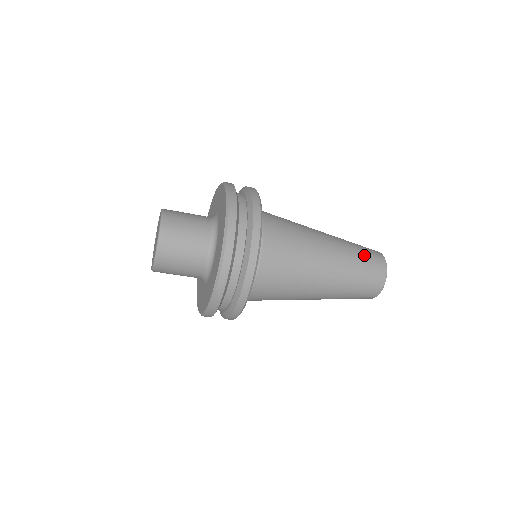
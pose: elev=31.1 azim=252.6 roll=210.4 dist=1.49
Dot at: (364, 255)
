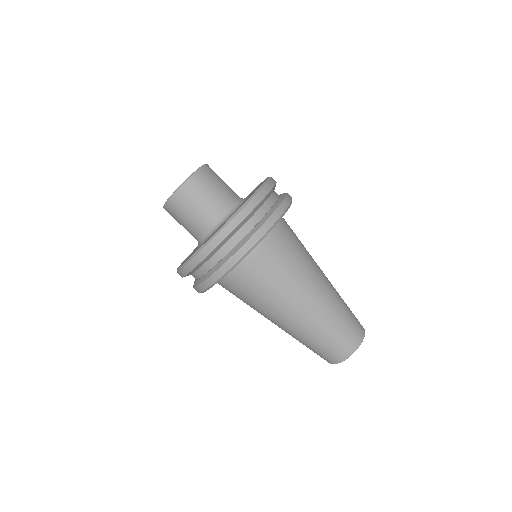
Dot at: occluded
